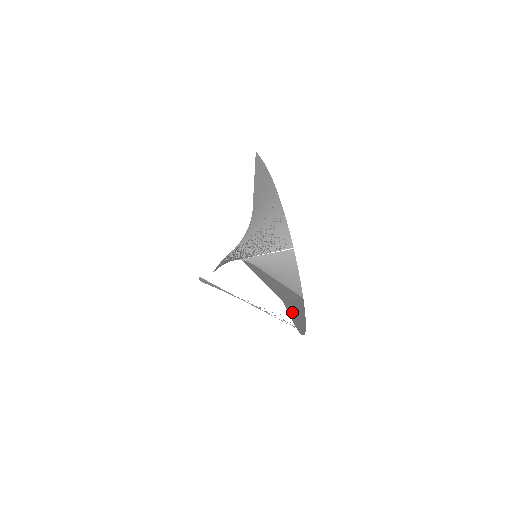
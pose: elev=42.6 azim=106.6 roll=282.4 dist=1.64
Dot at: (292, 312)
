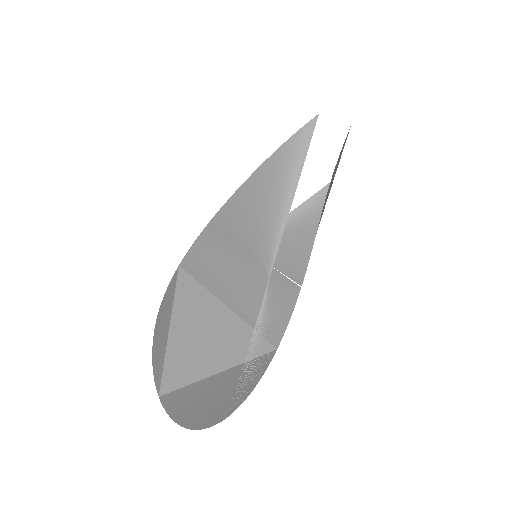
Dot at: (192, 399)
